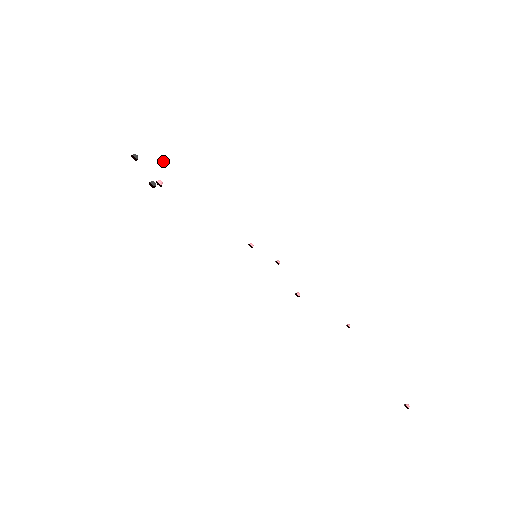
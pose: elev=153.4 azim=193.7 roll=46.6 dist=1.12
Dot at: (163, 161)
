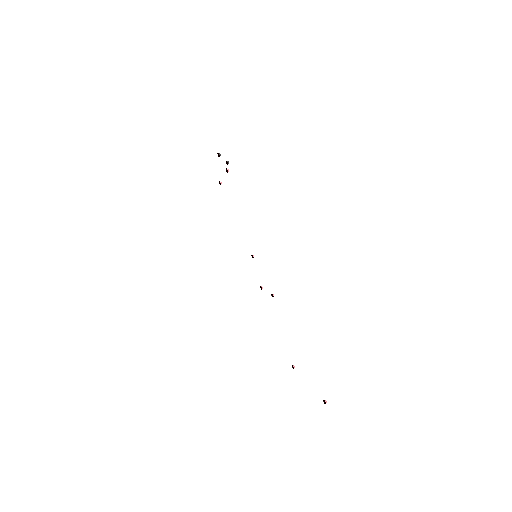
Dot at: occluded
